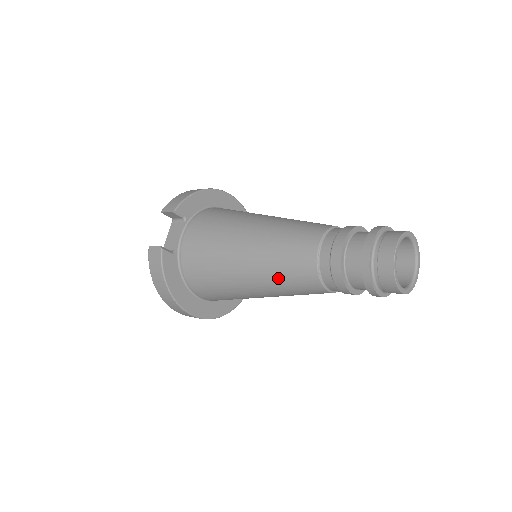
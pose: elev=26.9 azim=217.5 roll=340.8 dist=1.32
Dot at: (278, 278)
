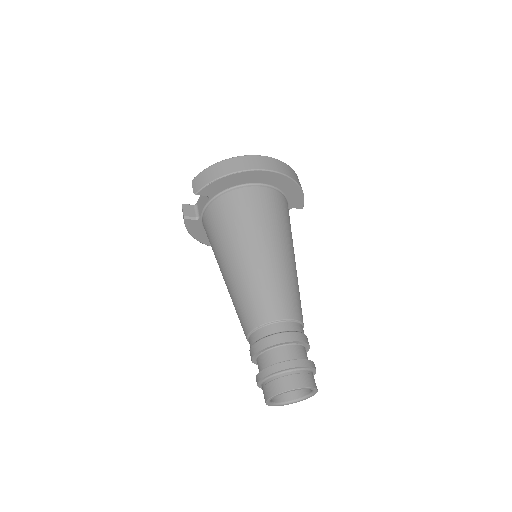
Dot at: occluded
